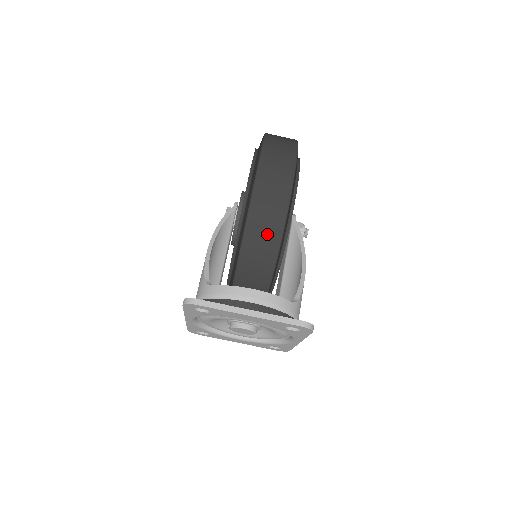
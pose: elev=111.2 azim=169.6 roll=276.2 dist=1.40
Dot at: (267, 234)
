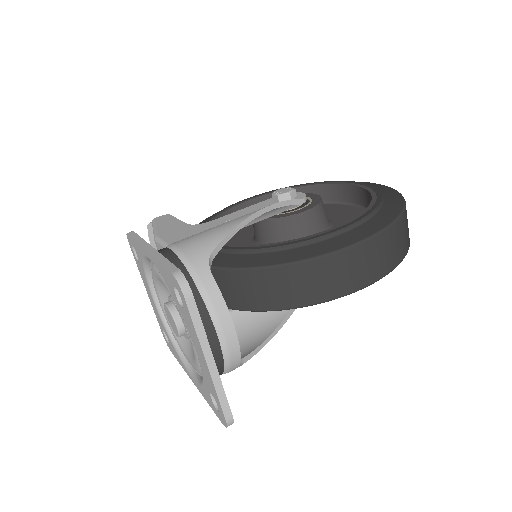
Dot at: (301, 290)
